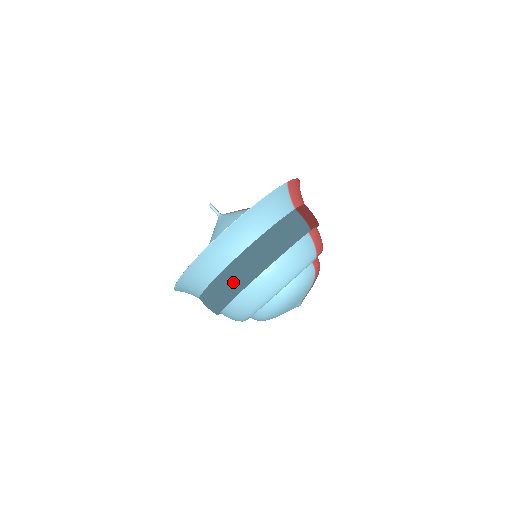
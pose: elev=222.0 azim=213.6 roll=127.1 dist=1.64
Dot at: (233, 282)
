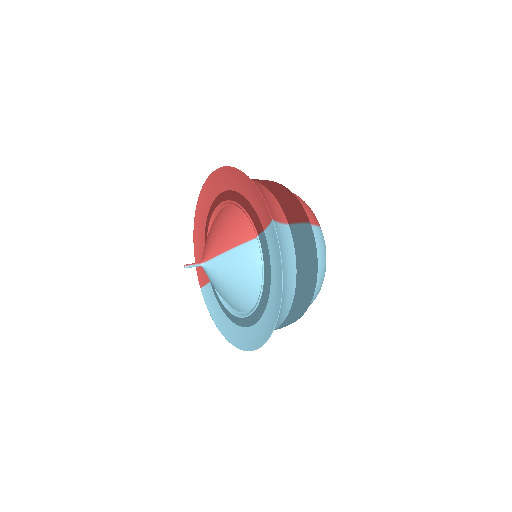
Dot at: (295, 320)
